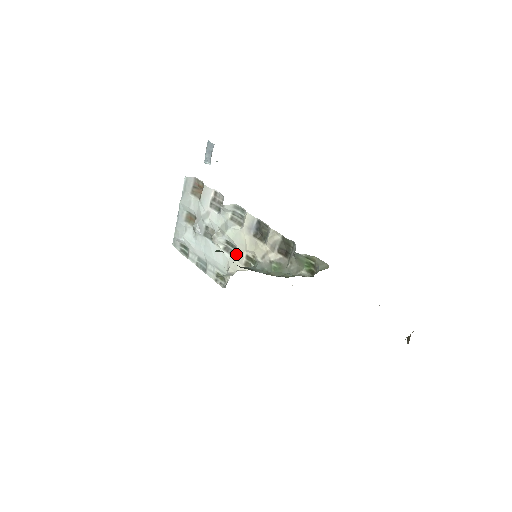
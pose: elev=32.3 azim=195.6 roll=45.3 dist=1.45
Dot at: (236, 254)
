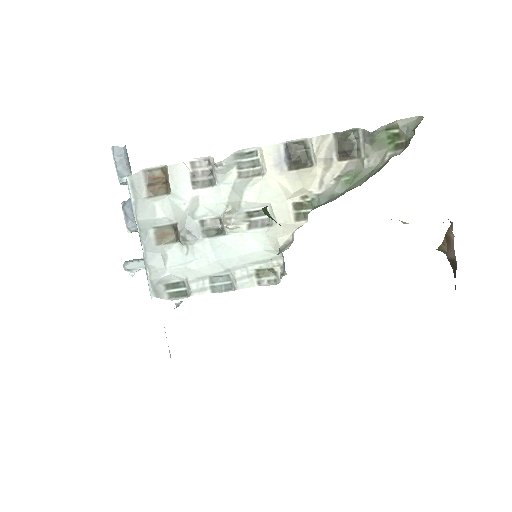
Dot at: (275, 216)
